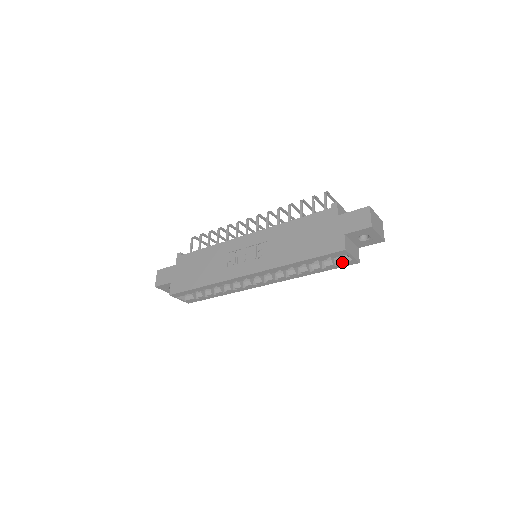
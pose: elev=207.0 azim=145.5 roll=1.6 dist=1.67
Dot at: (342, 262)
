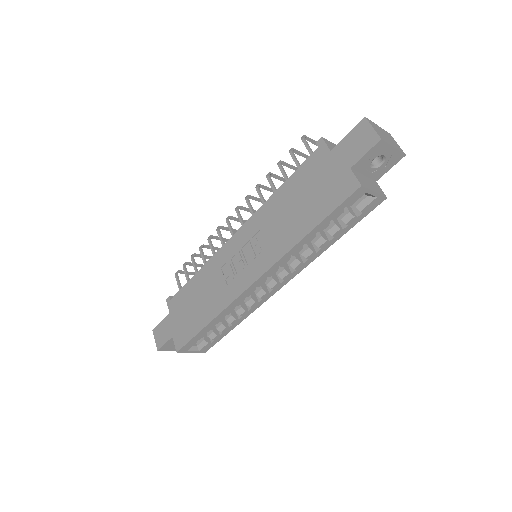
Dot at: (364, 207)
